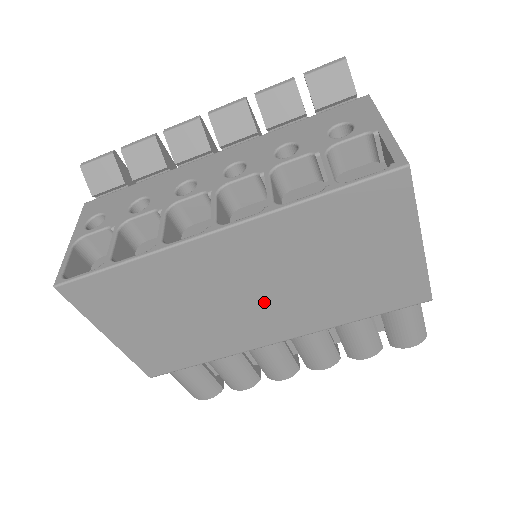
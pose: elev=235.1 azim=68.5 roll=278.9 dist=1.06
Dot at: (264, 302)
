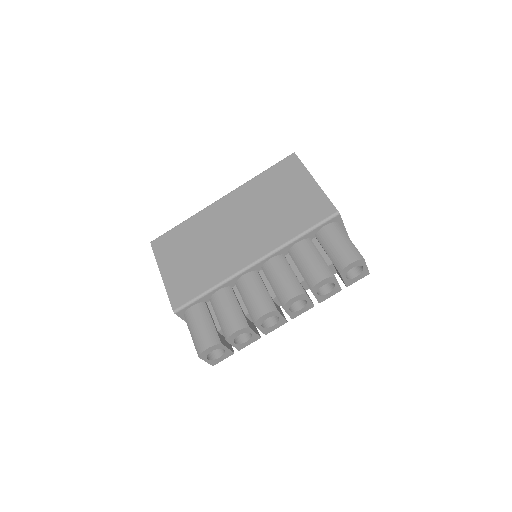
Dot at: (242, 232)
